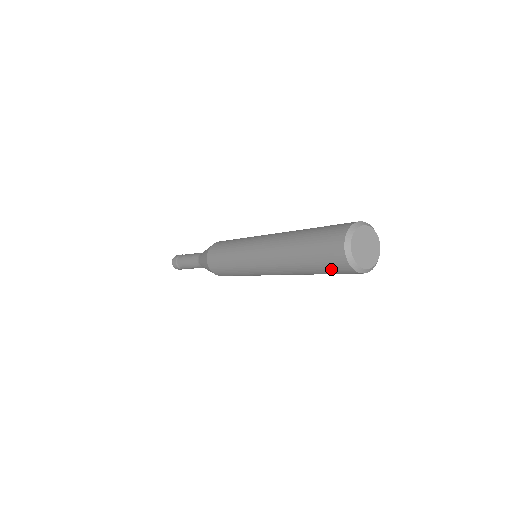
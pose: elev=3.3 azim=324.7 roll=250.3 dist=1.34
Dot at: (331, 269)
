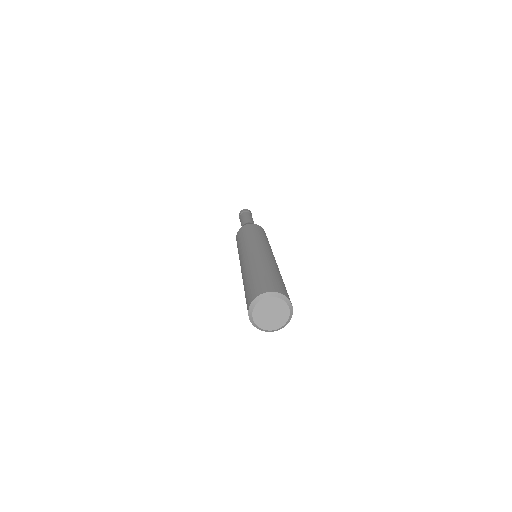
Dot at: occluded
